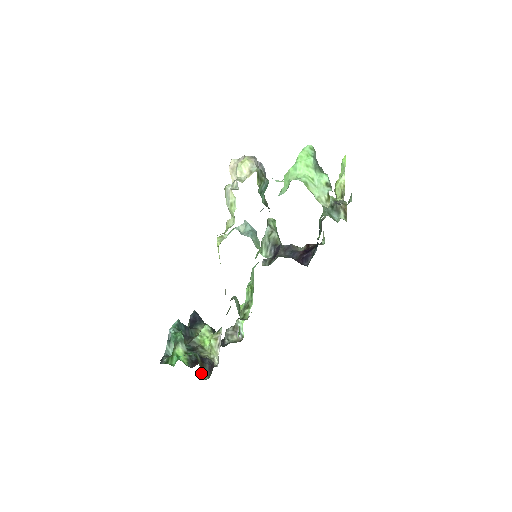
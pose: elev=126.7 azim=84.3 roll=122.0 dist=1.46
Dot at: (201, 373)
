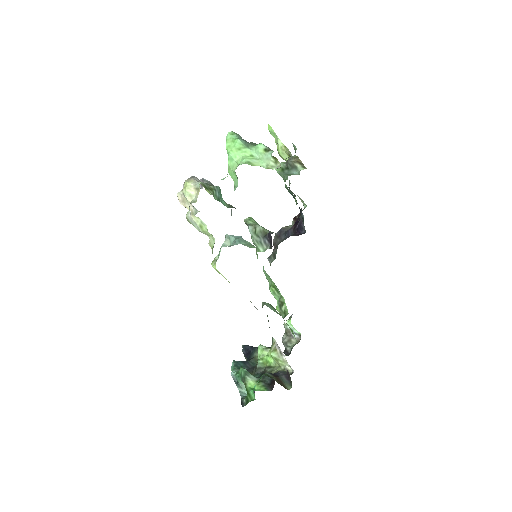
Dot at: occluded
